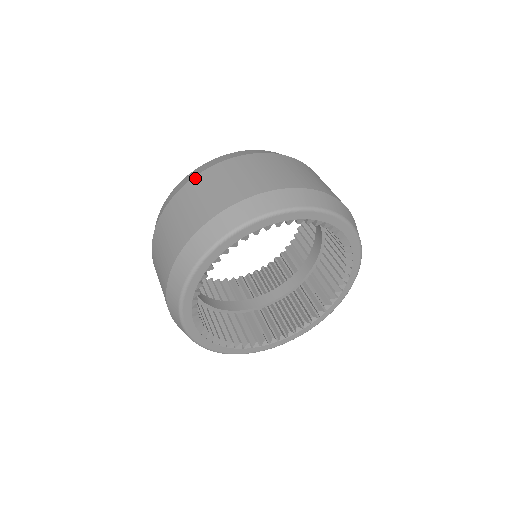
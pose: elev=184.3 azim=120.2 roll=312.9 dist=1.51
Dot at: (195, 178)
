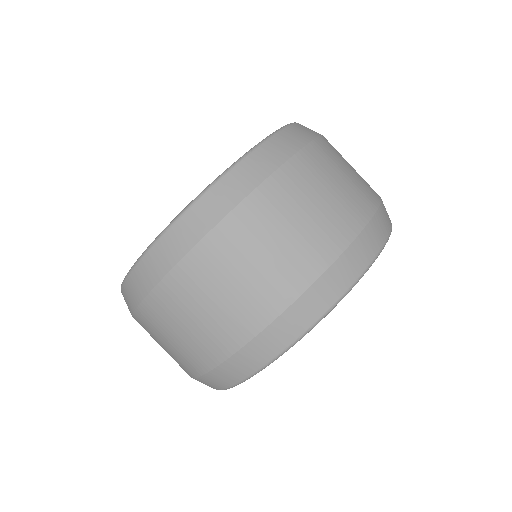
Dot at: (181, 266)
